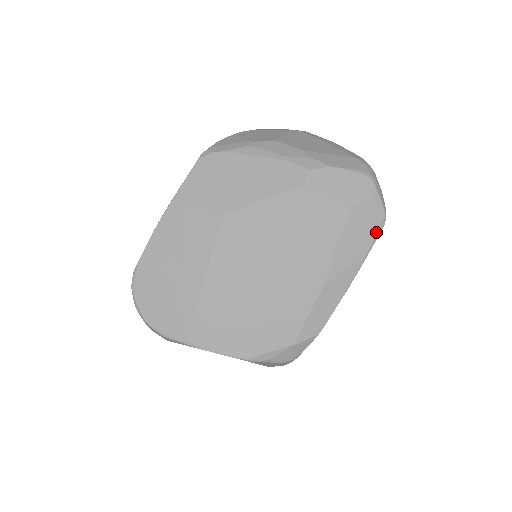
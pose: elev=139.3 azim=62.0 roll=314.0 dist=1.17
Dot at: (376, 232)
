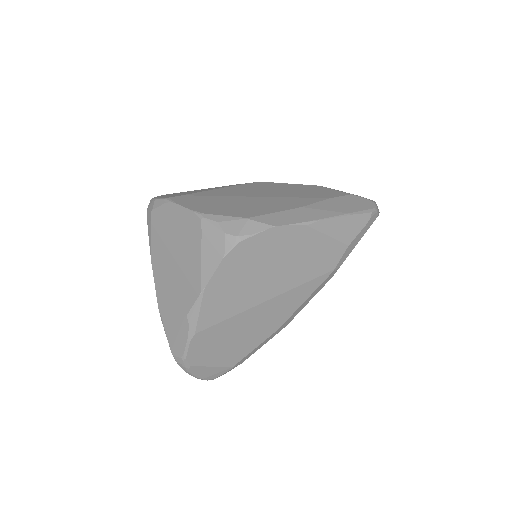
Dot at: (363, 210)
